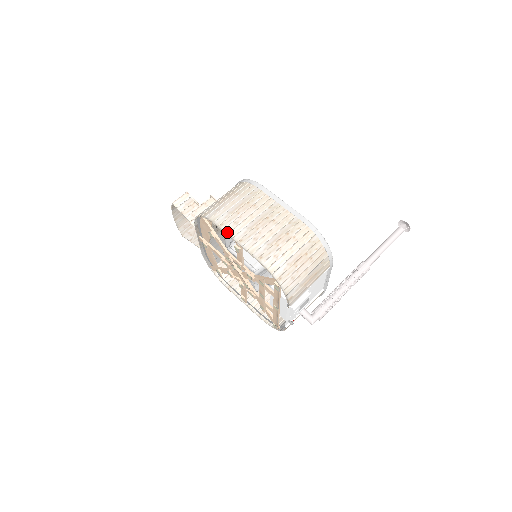
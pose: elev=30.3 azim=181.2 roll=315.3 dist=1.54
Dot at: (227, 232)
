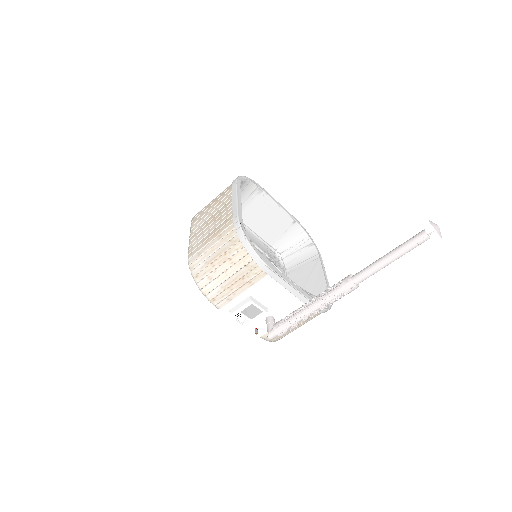
Dot at: (191, 228)
